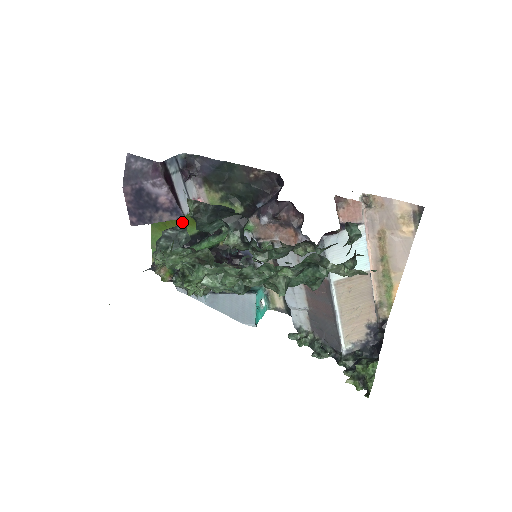
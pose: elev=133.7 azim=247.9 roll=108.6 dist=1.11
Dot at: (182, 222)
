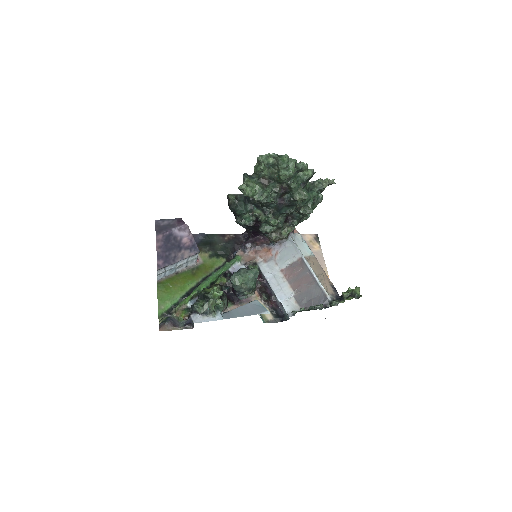
Dot at: (184, 279)
